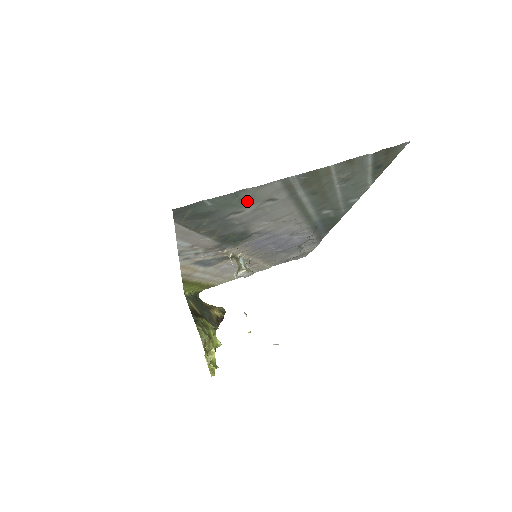
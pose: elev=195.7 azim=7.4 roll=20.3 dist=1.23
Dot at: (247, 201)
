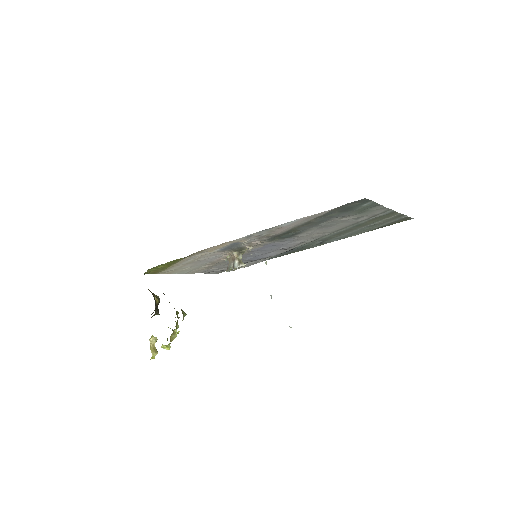
Dot at: (361, 213)
